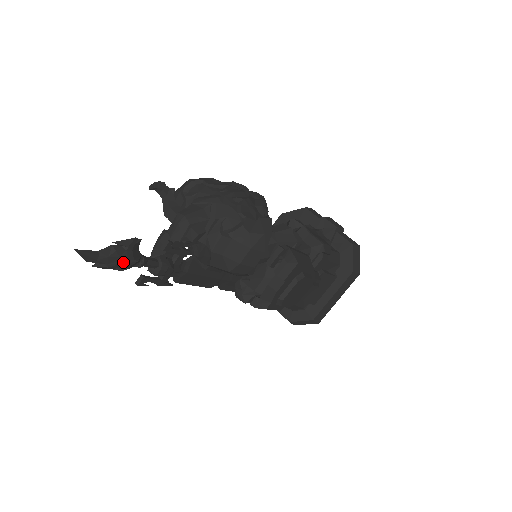
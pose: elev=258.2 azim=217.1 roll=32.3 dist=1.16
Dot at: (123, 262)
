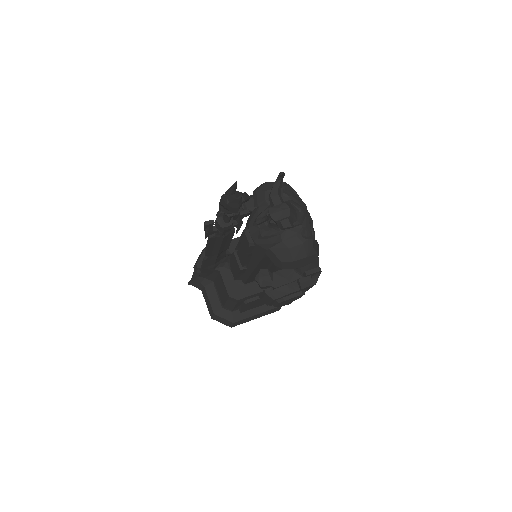
Dot at: (235, 208)
